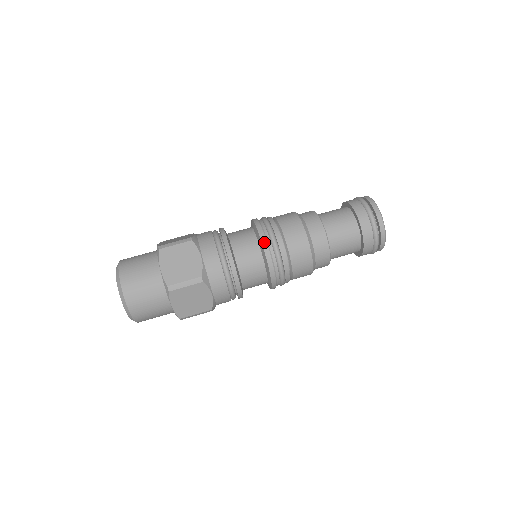
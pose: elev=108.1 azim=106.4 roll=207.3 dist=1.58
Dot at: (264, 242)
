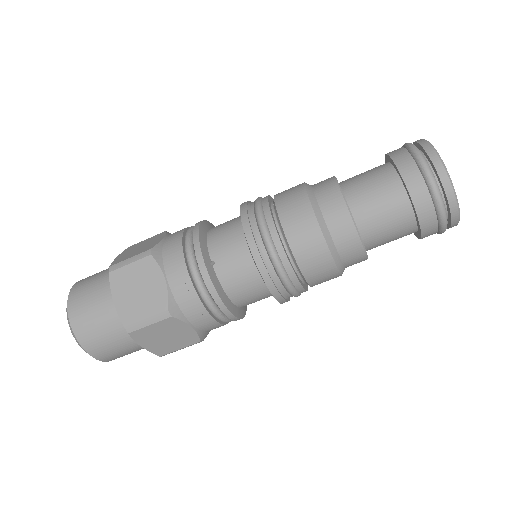
Dot at: (277, 296)
